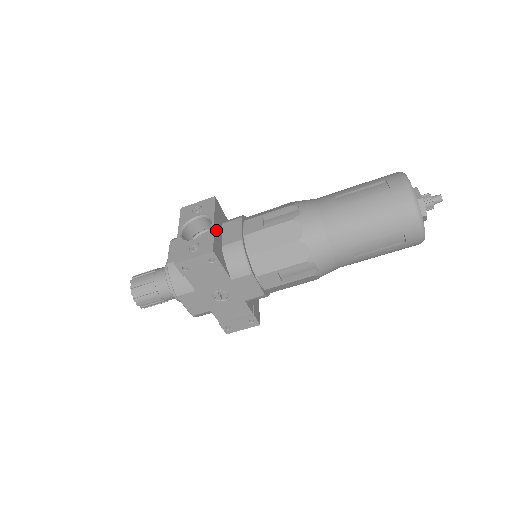
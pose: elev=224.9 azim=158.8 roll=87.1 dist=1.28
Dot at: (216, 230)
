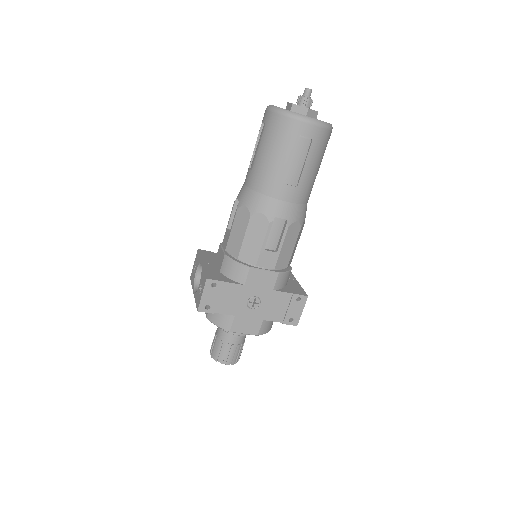
Dot at: (207, 266)
